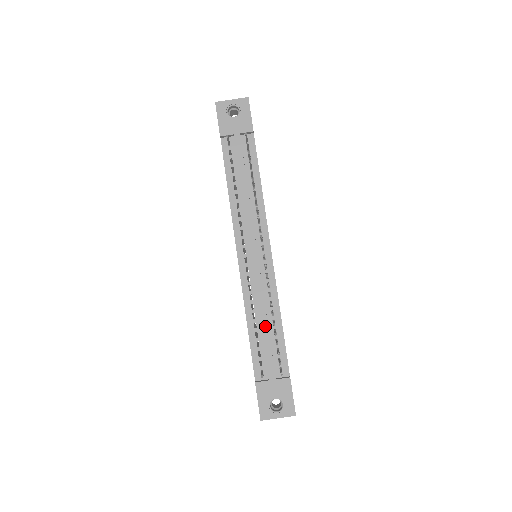
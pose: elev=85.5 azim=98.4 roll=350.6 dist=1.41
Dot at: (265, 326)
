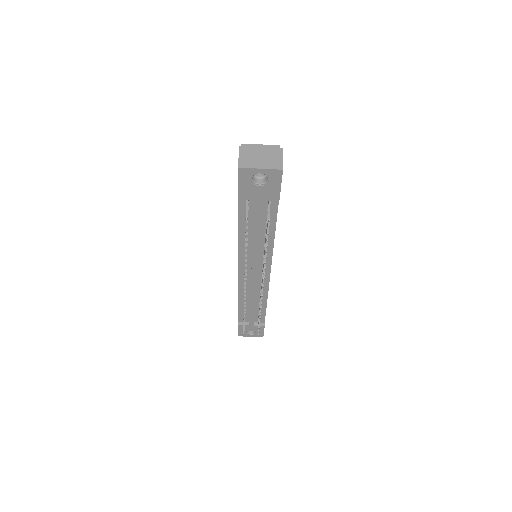
Dot at: (253, 307)
